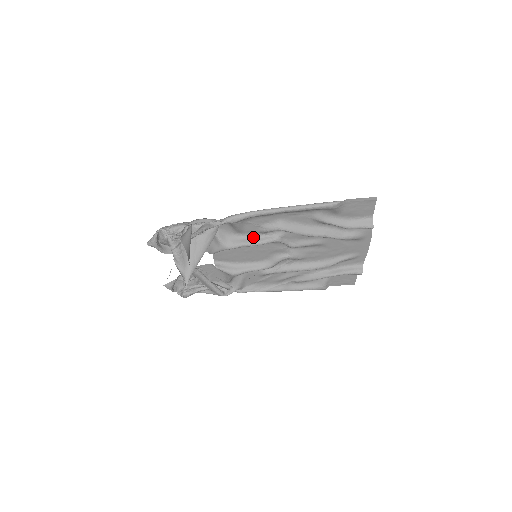
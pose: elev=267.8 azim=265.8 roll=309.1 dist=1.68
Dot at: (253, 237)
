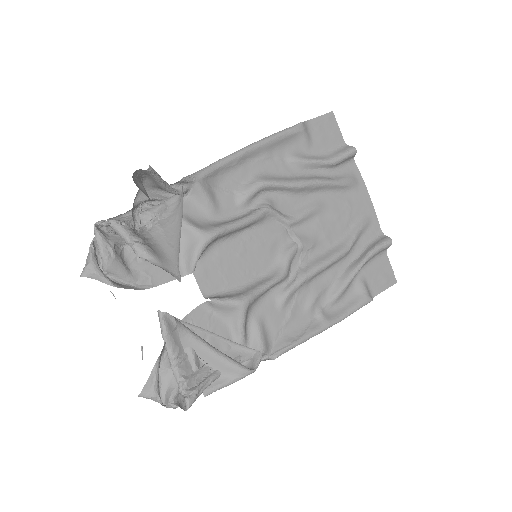
Dot at: (236, 218)
